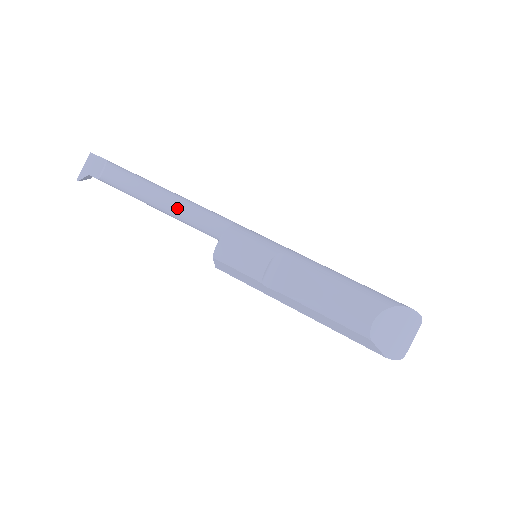
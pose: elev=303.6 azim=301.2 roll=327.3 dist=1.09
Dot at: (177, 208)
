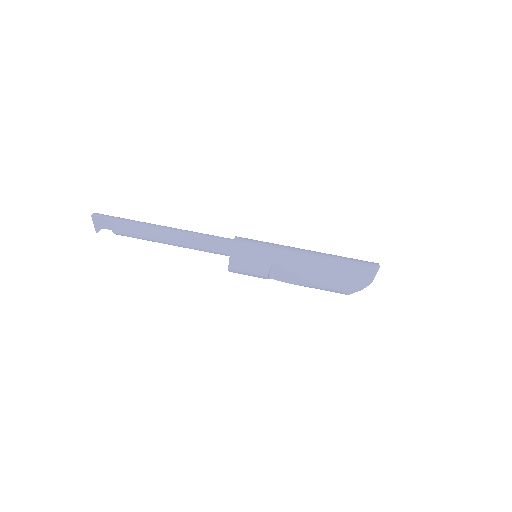
Dot at: (186, 247)
